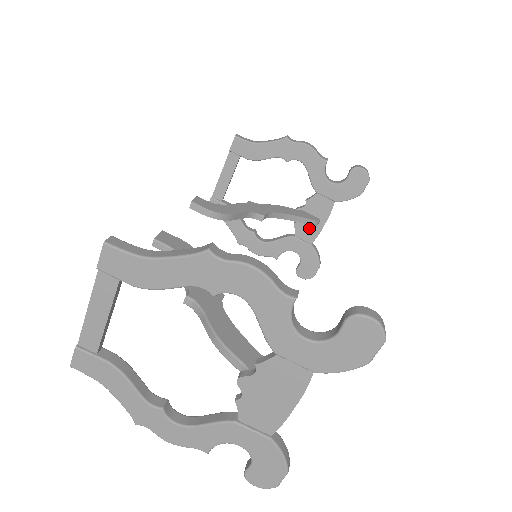
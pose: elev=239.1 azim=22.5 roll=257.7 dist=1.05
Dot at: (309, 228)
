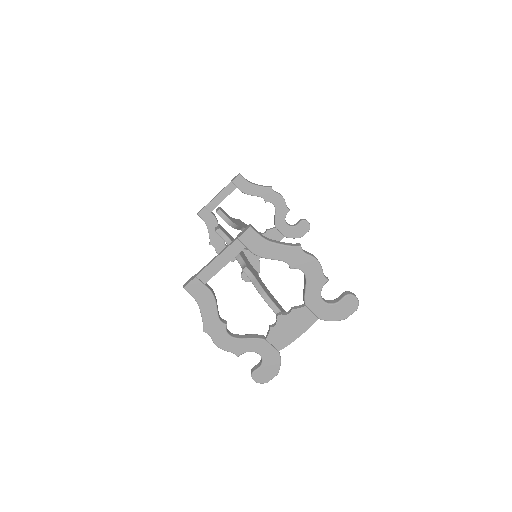
Dot at: occluded
